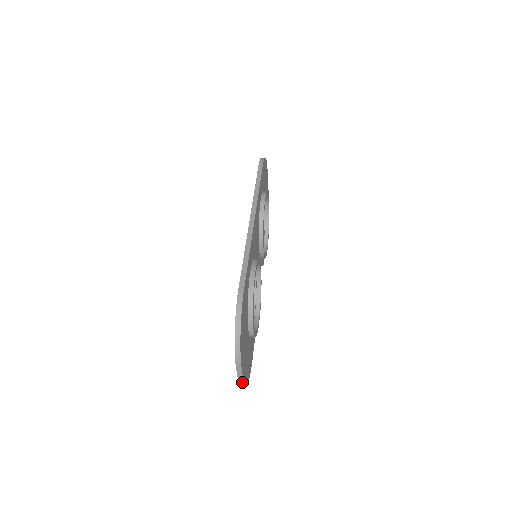
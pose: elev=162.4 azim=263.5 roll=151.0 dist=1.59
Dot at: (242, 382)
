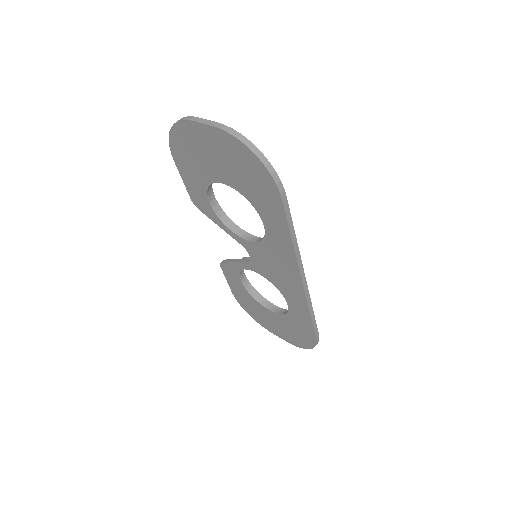
Dot at: occluded
